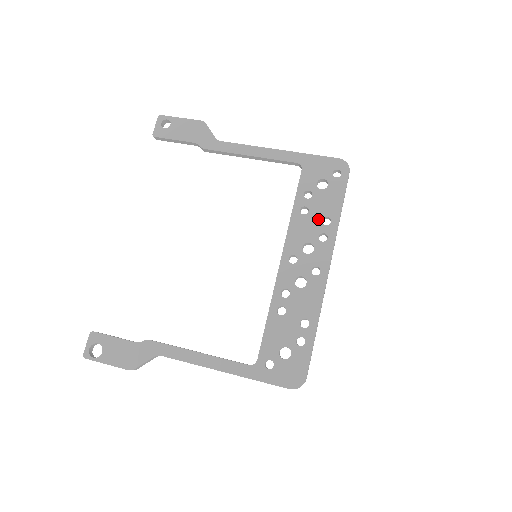
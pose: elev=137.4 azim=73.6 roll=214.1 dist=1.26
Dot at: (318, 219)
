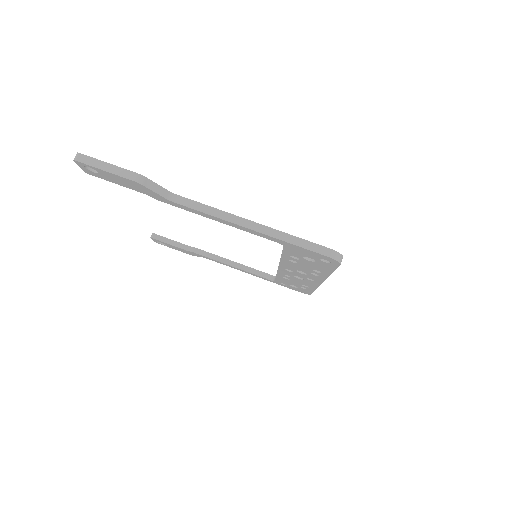
Dot at: (308, 268)
